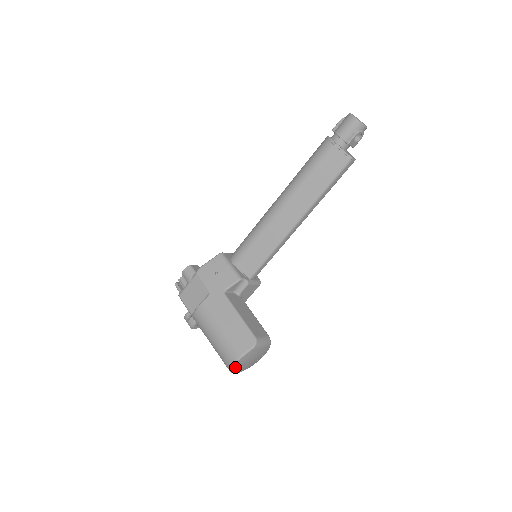
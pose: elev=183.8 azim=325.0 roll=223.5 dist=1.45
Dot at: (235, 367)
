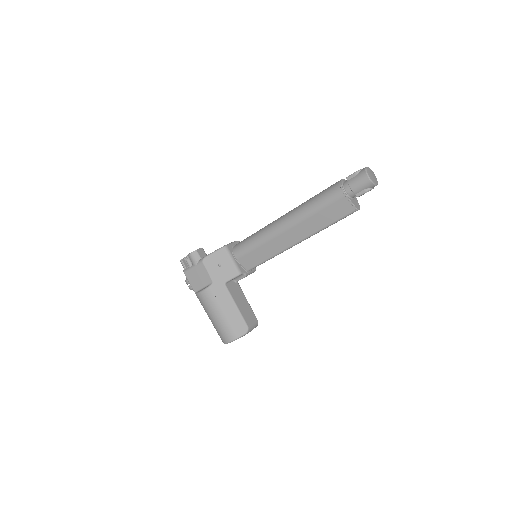
Dot at: occluded
